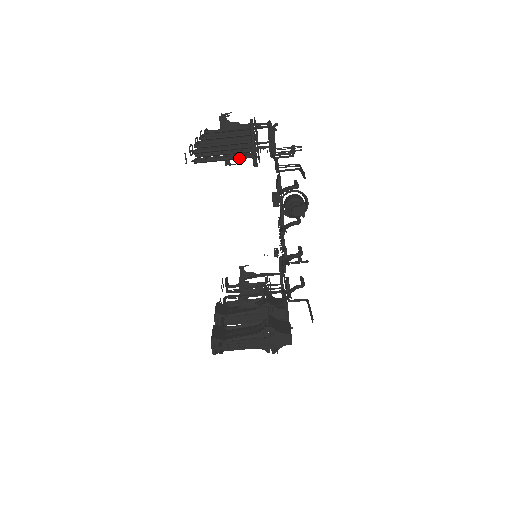
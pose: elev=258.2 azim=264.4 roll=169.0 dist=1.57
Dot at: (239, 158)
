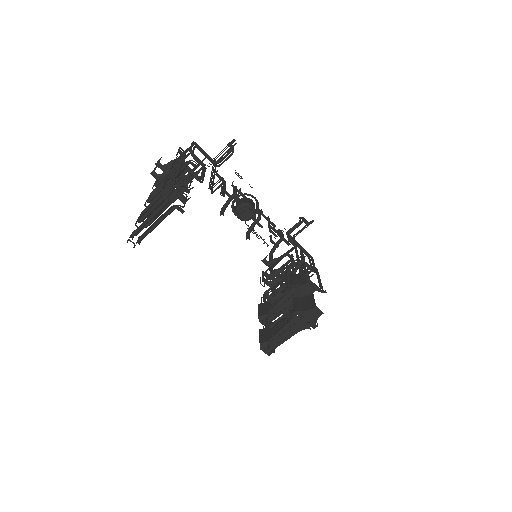
Dot at: (166, 216)
